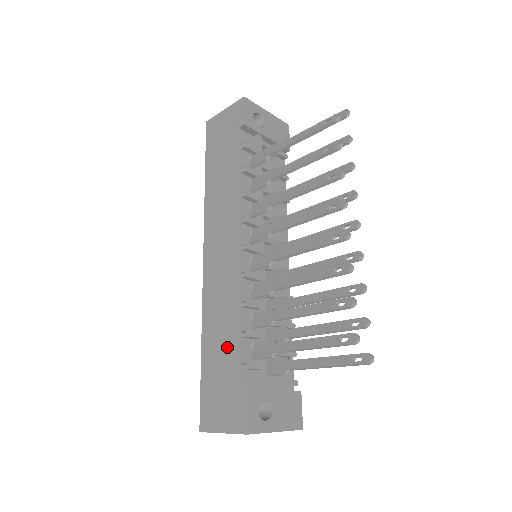
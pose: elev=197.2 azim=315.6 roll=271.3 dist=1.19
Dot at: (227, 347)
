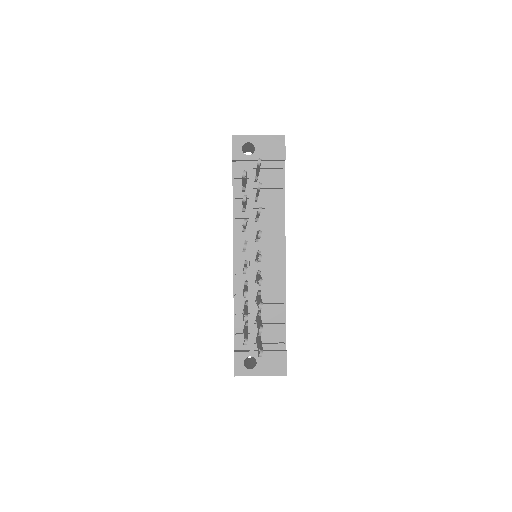
Dot at: occluded
